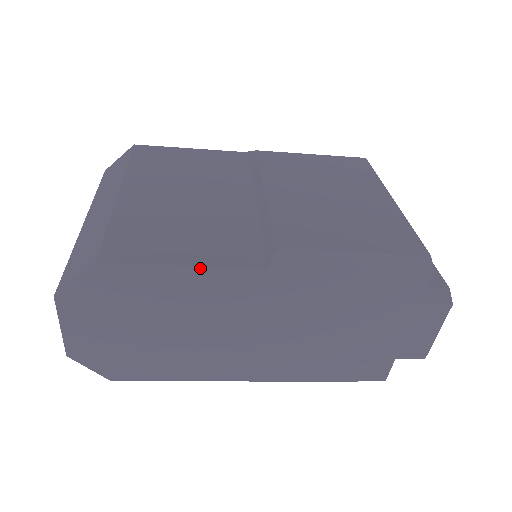
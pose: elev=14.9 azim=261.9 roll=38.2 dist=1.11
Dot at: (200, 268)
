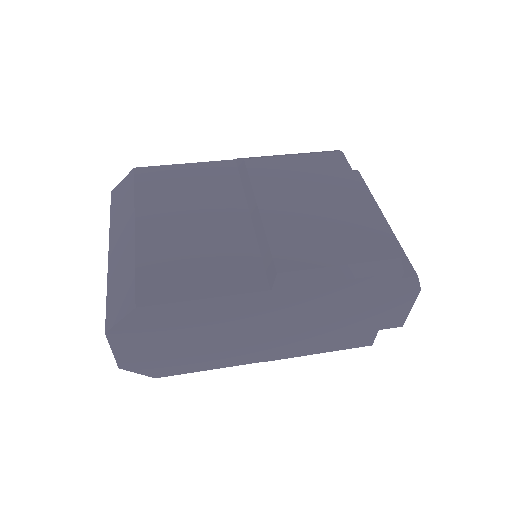
Dot at: (218, 298)
